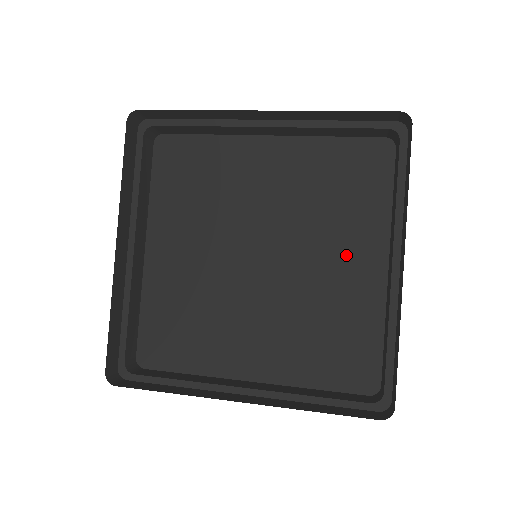
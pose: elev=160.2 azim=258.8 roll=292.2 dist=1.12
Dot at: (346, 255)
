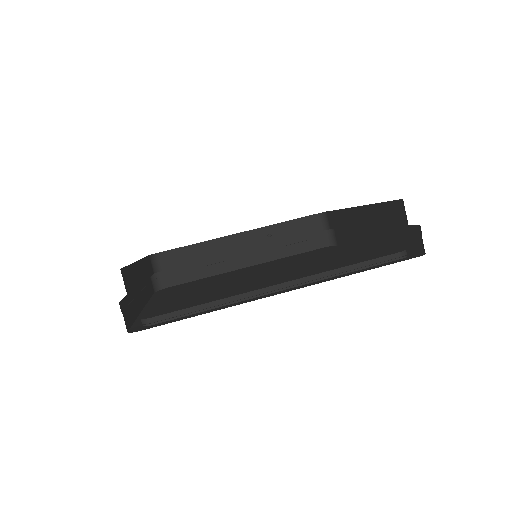
Dot at: occluded
